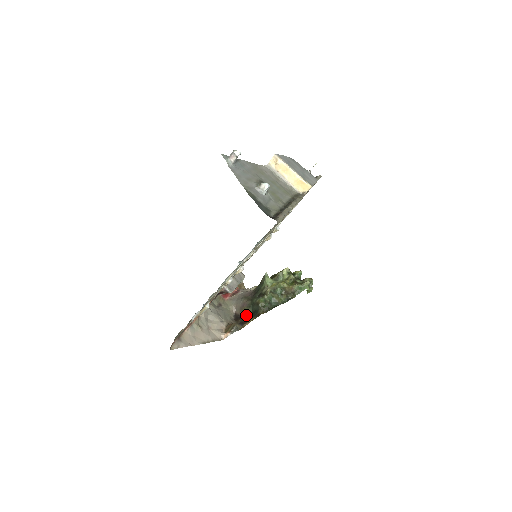
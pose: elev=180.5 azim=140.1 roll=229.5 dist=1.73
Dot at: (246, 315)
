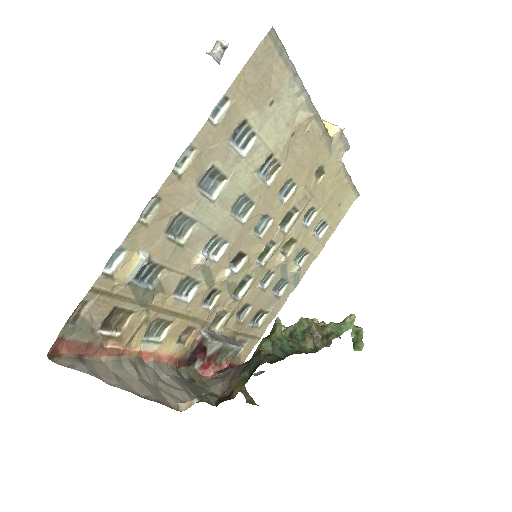
Dot at: (237, 387)
